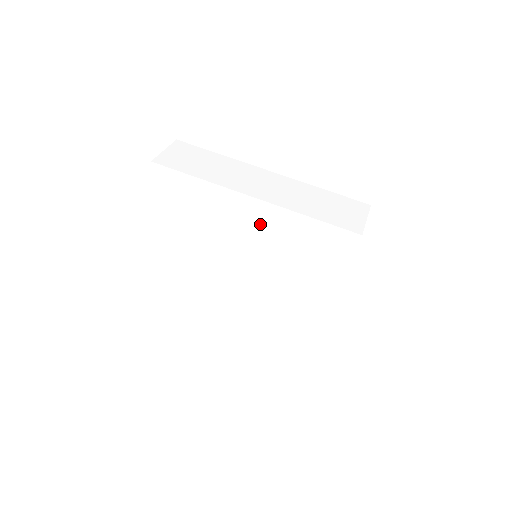
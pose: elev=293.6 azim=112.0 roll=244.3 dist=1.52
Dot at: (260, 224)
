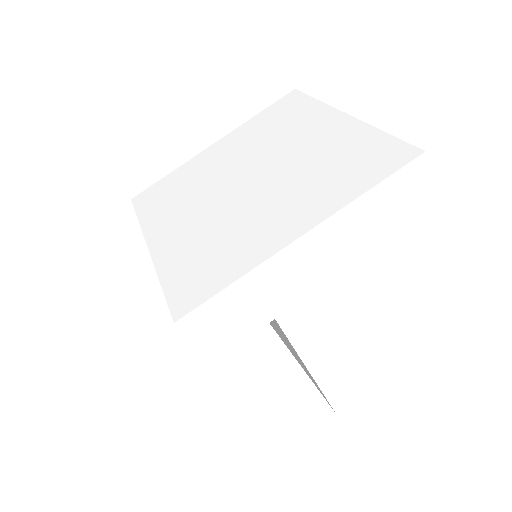
Dot at: (328, 135)
